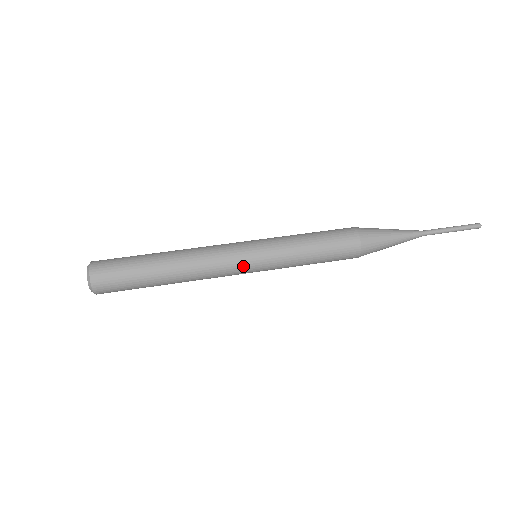
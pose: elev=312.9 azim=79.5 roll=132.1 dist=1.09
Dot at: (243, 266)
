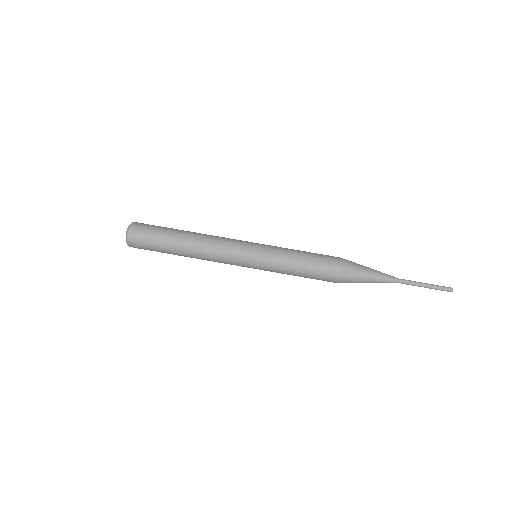
Dot at: (242, 259)
